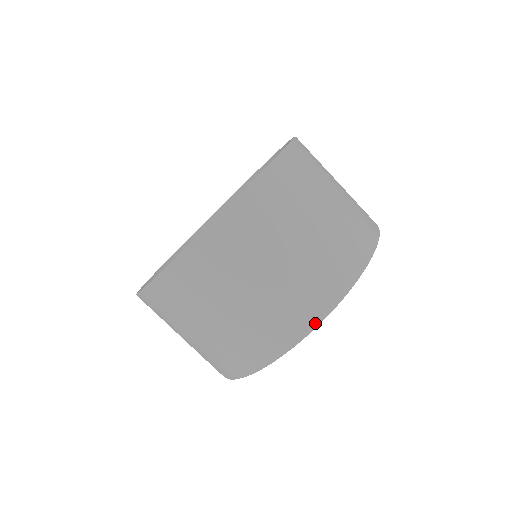
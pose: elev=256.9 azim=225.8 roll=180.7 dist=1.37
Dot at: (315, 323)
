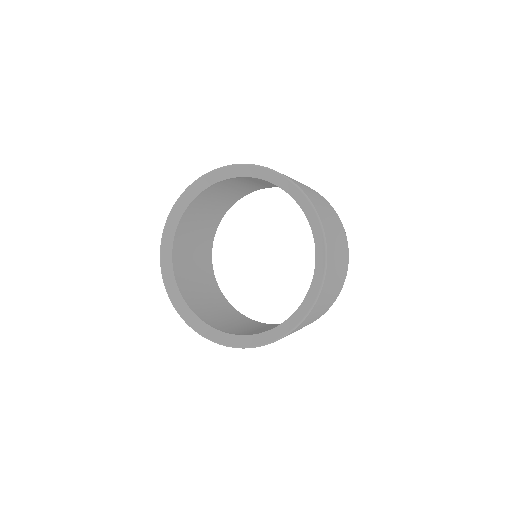
Dot at: occluded
